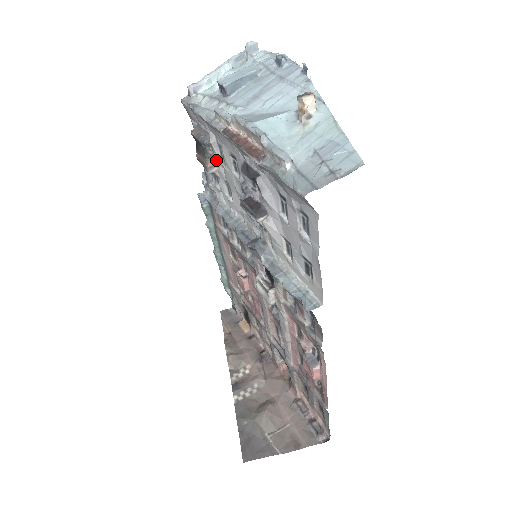
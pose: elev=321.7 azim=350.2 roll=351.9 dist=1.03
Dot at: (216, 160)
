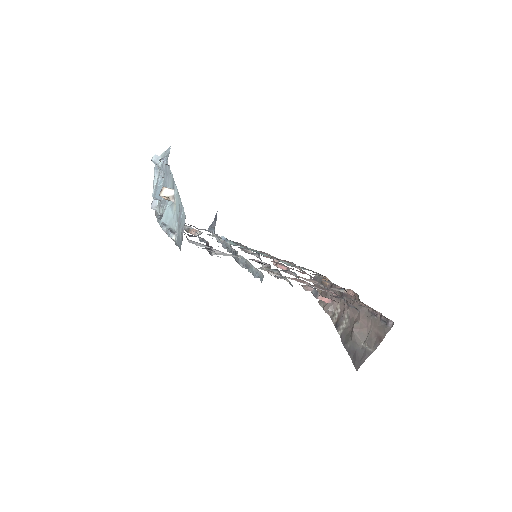
Dot at: (193, 228)
